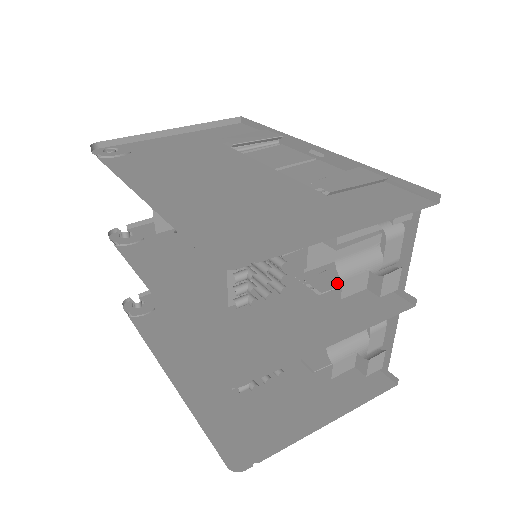
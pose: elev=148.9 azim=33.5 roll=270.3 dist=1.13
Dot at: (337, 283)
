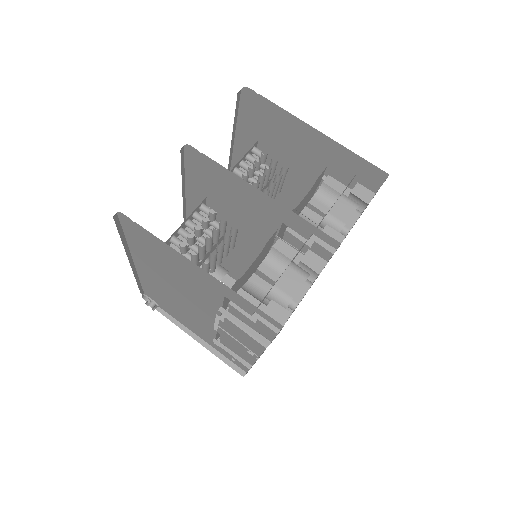
Dot at: occluded
